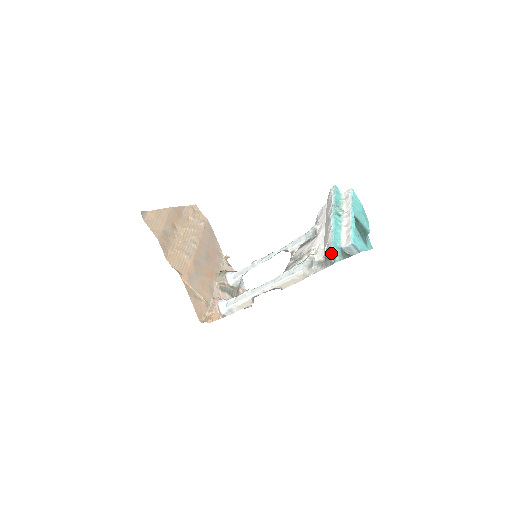
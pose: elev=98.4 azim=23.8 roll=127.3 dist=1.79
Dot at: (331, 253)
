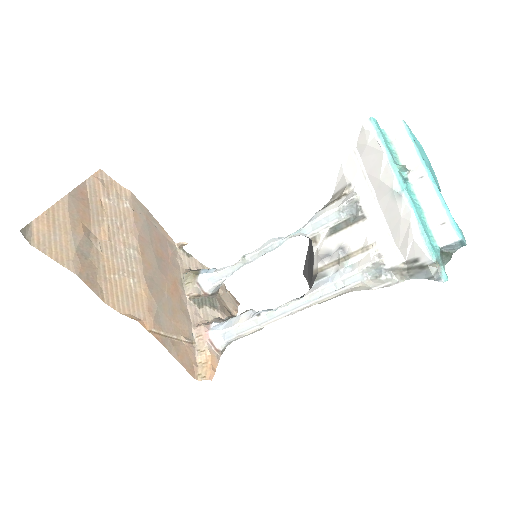
Dot at: (431, 265)
